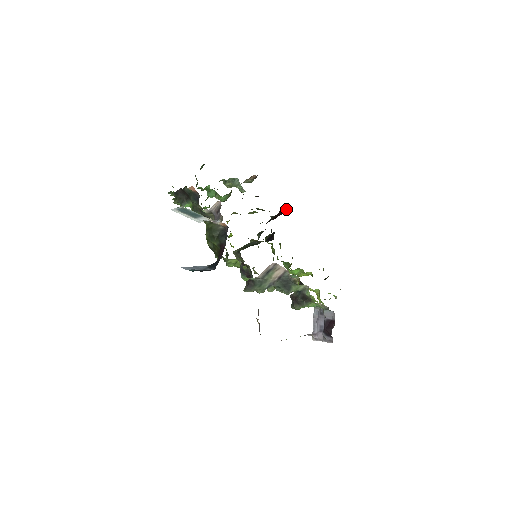
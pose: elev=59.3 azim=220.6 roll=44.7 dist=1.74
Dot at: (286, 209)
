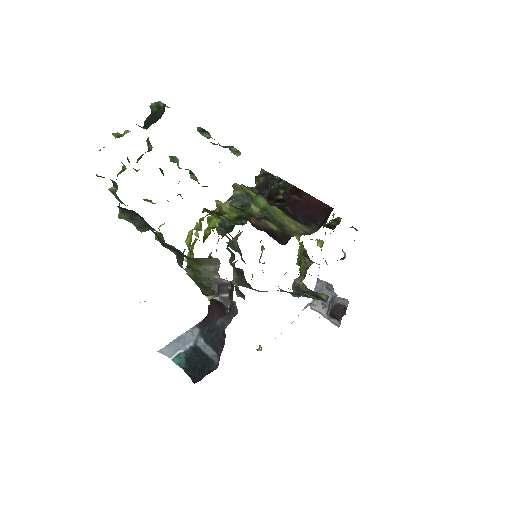
Dot at: (313, 197)
